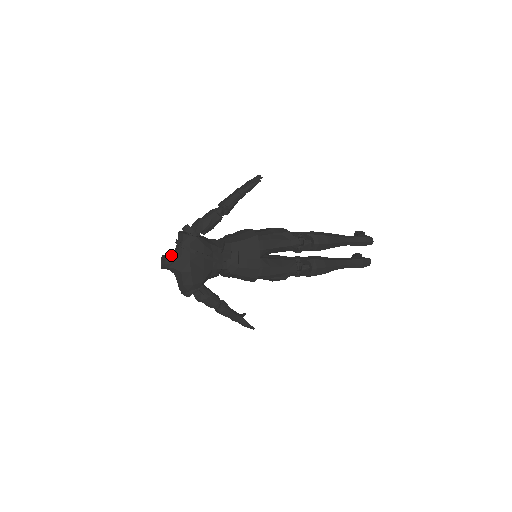
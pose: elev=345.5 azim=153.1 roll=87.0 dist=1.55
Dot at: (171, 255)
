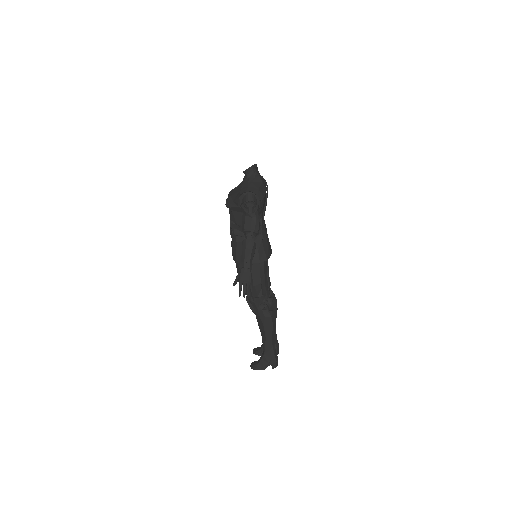
Dot at: occluded
